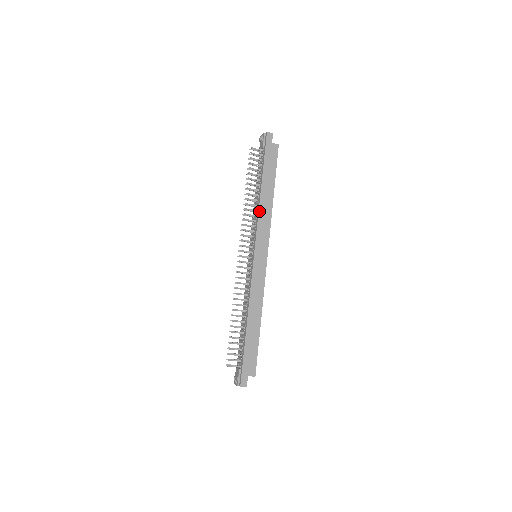
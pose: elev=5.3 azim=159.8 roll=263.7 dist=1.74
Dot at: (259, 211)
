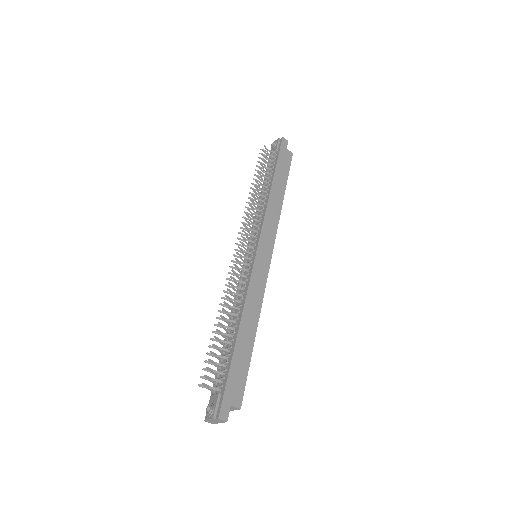
Dot at: (267, 206)
